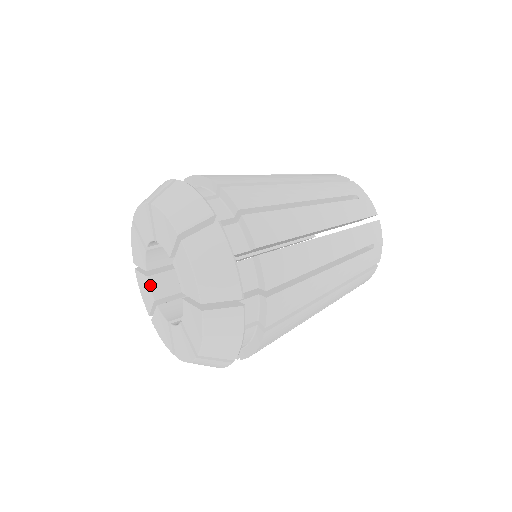
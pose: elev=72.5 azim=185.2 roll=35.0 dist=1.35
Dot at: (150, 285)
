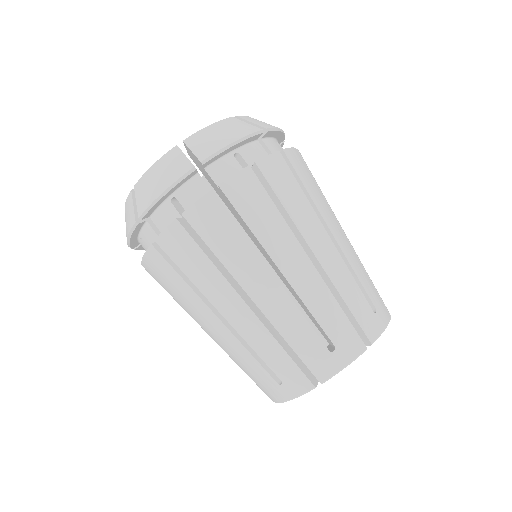
Dot at: occluded
